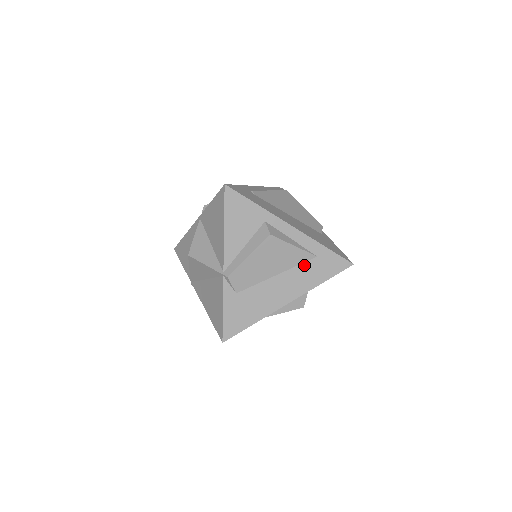
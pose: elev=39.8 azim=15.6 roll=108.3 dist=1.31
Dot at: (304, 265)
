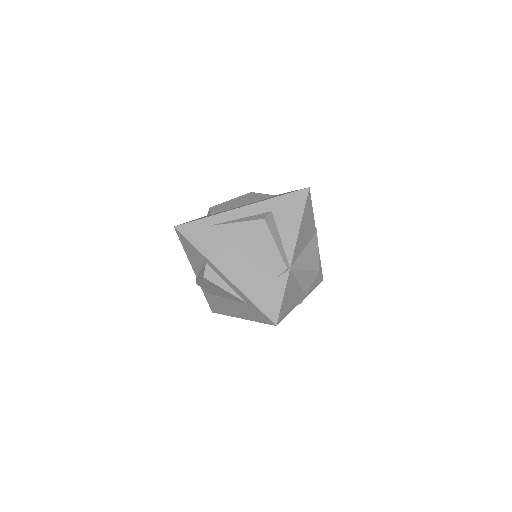
Dot at: (241, 303)
